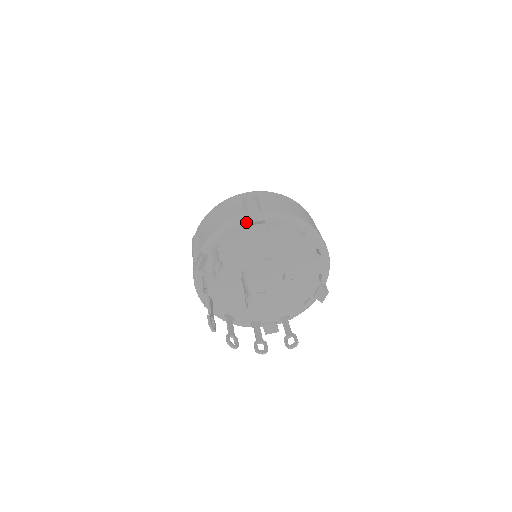
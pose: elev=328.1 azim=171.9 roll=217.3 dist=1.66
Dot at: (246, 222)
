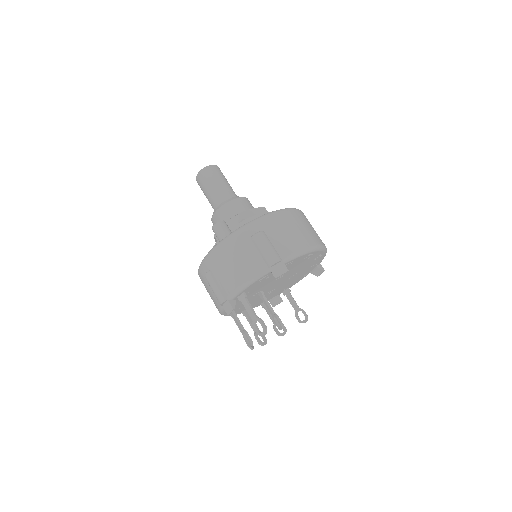
Dot at: (269, 273)
